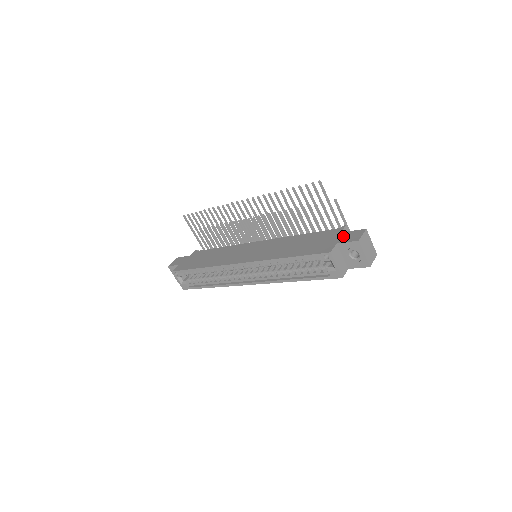
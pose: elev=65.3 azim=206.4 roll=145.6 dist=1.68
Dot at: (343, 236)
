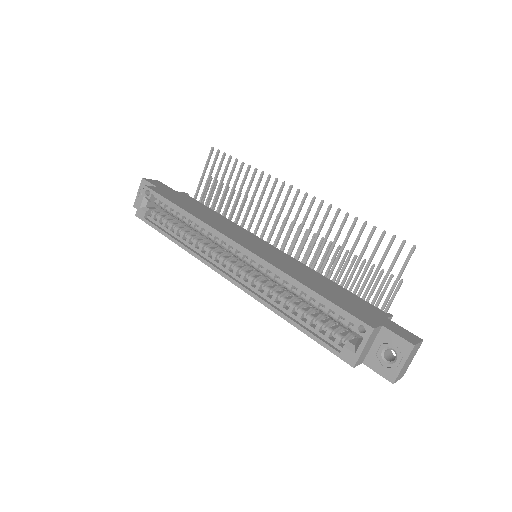
Dot at: (391, 324)
